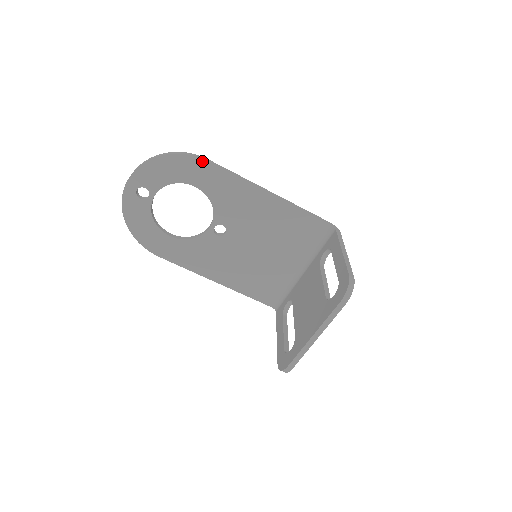
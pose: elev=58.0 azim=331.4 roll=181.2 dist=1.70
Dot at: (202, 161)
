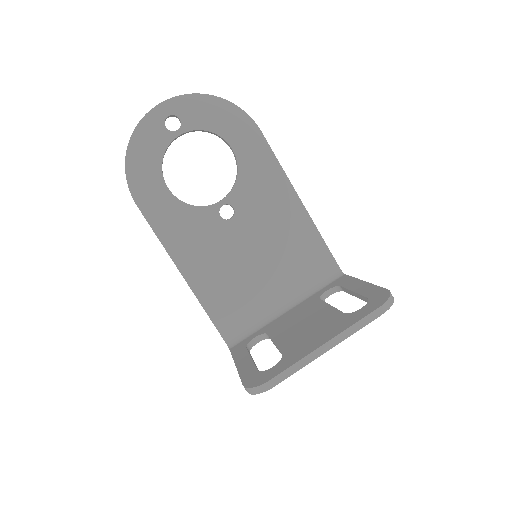
Dot at: (256, 128)
